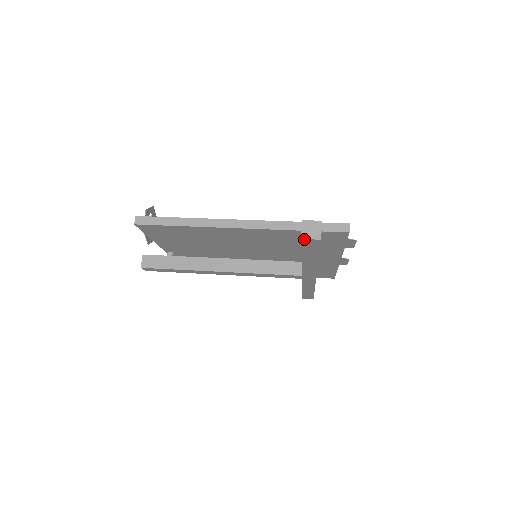
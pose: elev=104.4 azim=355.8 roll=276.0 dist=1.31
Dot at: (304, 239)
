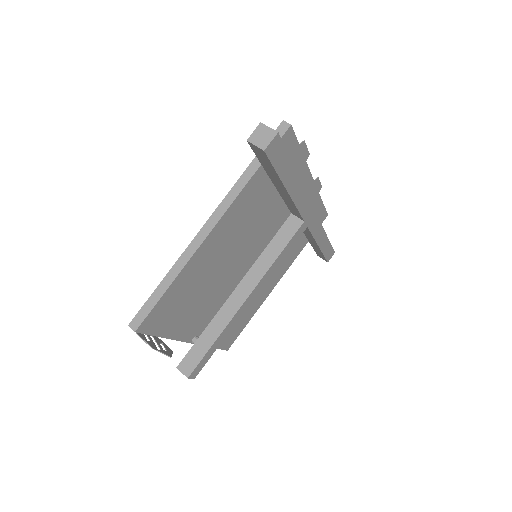
Dot at: (266, 149)
